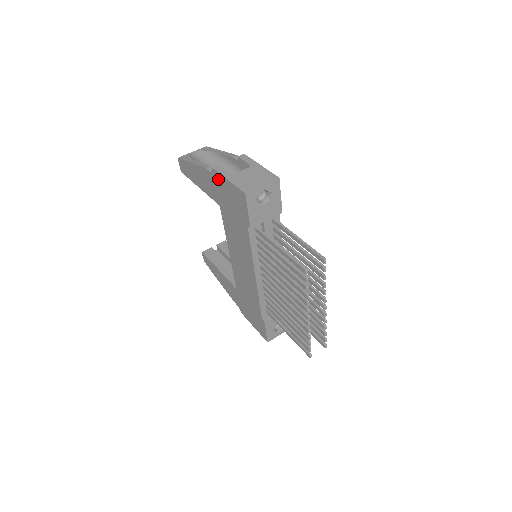
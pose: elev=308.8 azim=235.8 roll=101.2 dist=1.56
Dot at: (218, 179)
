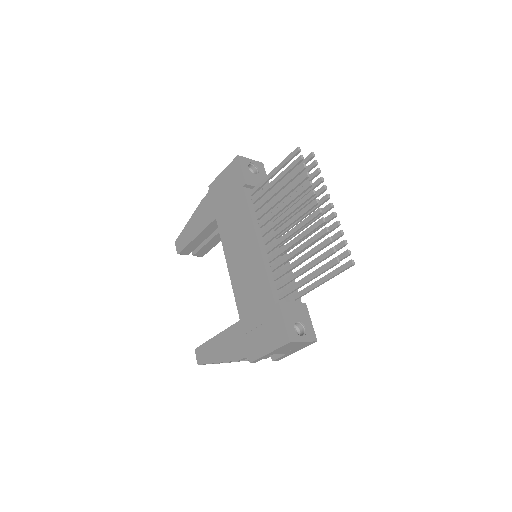
Dot at: (214, 187)
